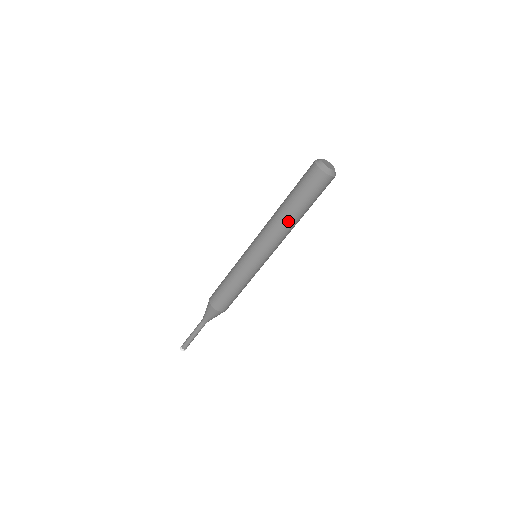
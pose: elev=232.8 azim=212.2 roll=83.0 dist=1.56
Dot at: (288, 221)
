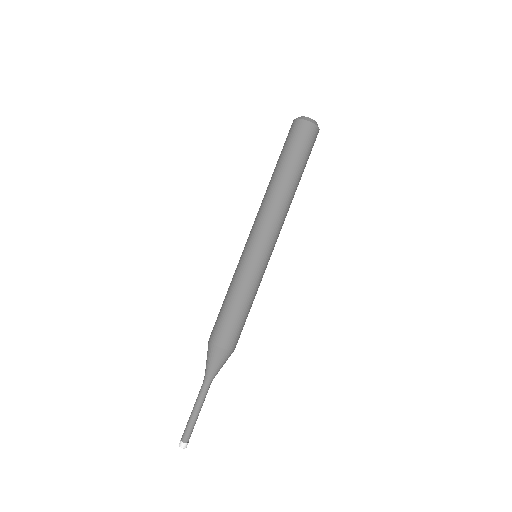
Dot at: (280, 188)
